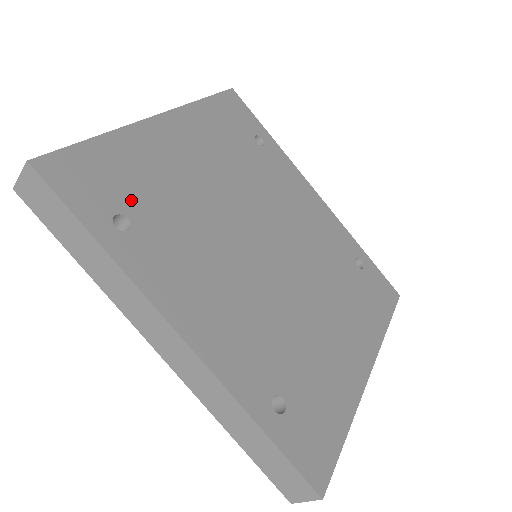
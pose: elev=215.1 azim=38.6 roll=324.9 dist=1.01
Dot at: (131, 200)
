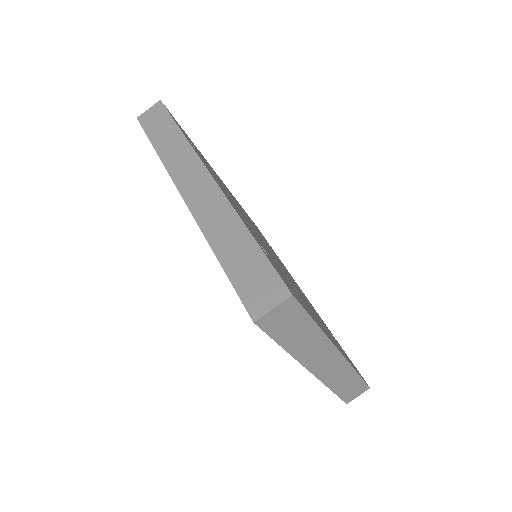
Dot at: occluded
